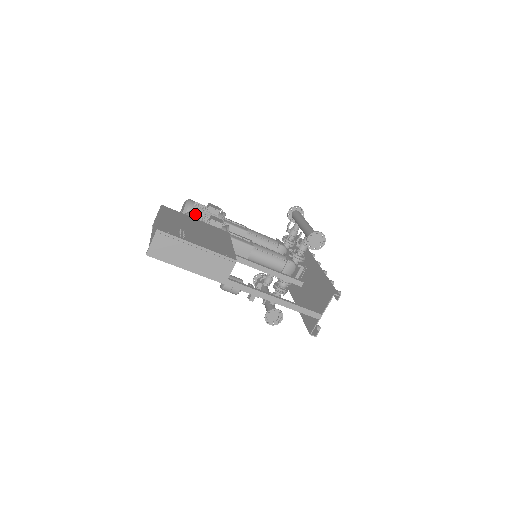
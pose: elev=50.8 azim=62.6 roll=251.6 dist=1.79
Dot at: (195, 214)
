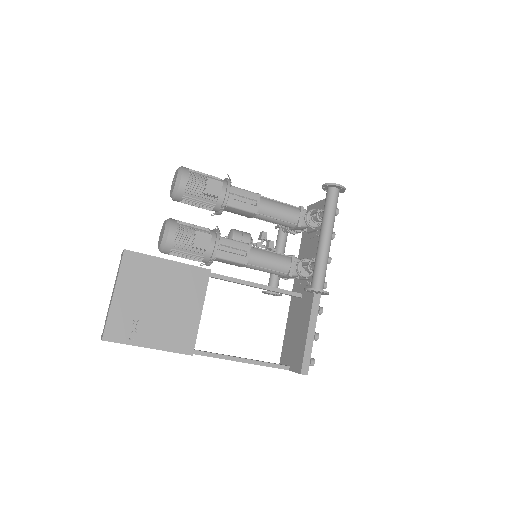
Dot at: (174, 236)
